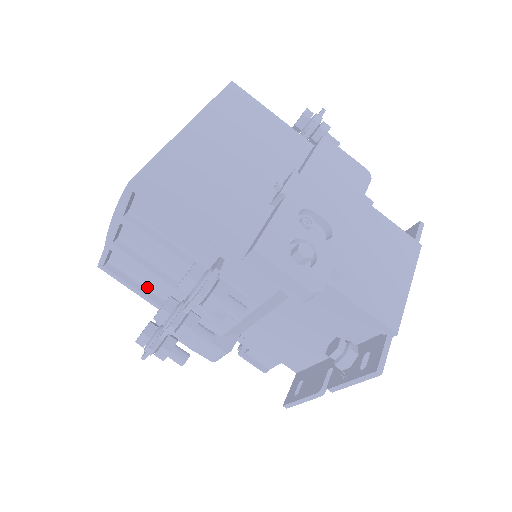
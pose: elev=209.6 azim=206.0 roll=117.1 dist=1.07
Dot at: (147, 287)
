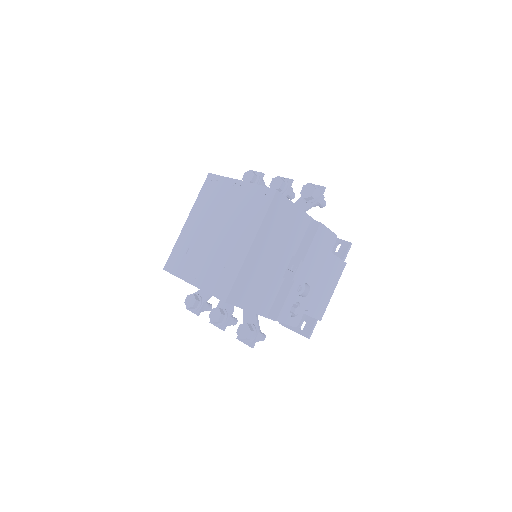
Dot at: occluded
